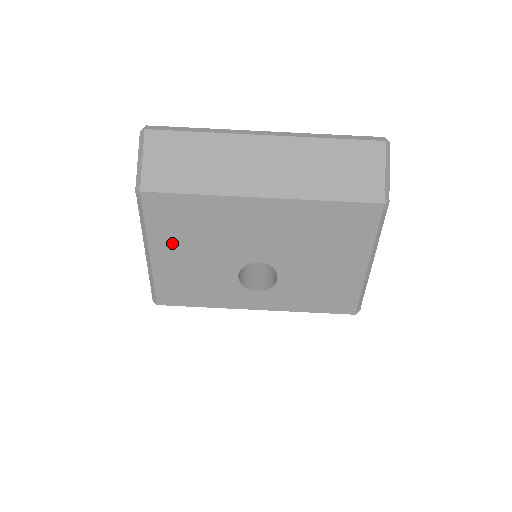
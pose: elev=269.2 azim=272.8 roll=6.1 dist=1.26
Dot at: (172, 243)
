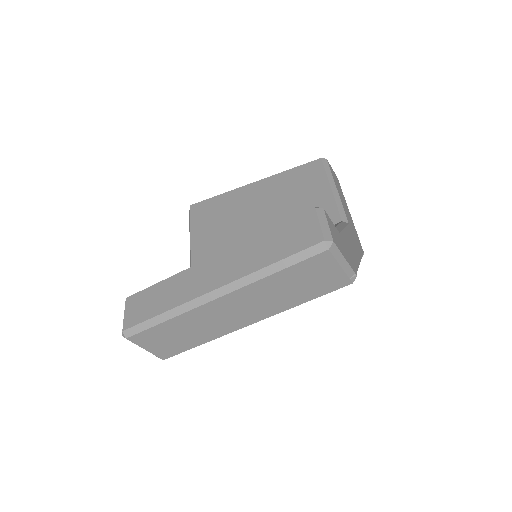
Dot at: occluded
